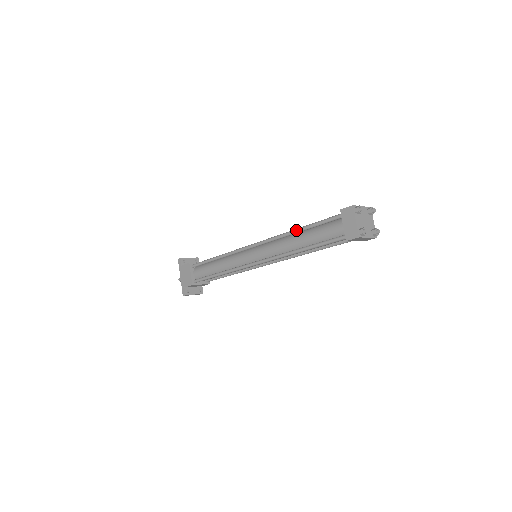
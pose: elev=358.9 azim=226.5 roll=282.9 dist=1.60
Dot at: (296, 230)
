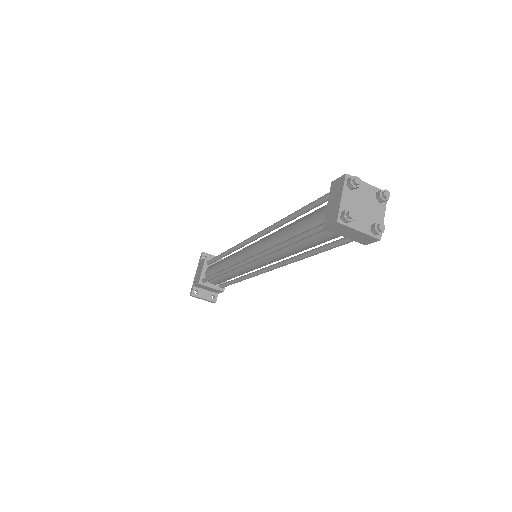
Dot at: (287, 216)
